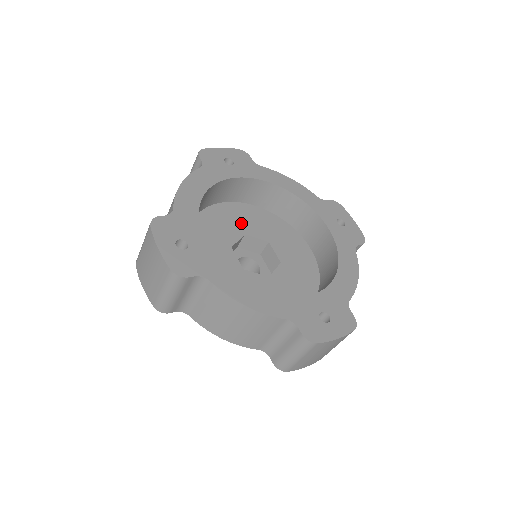
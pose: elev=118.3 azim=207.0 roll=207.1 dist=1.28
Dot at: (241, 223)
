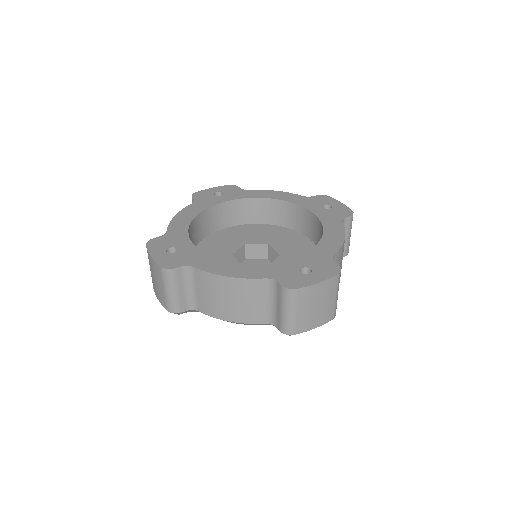
Dot at: (241, 237)
